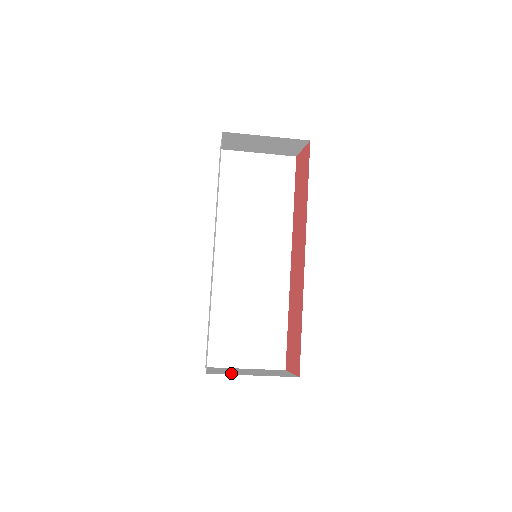
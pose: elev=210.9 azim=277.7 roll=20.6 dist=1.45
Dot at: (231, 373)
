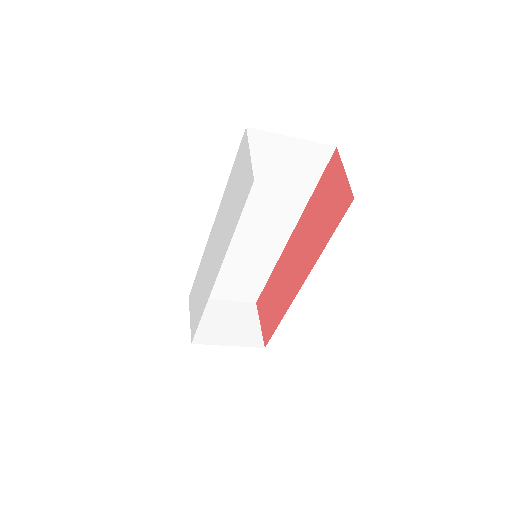
Dot at: (211, 337)
